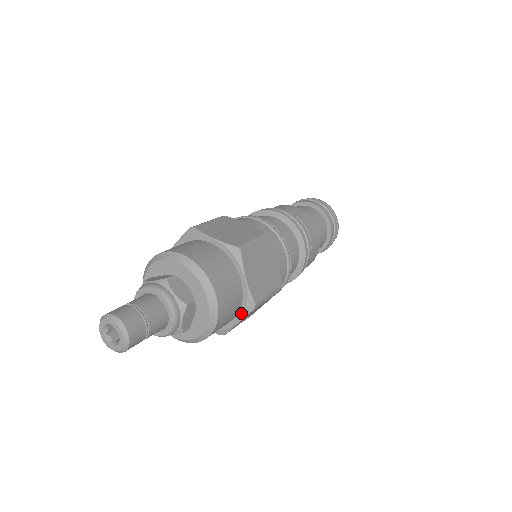
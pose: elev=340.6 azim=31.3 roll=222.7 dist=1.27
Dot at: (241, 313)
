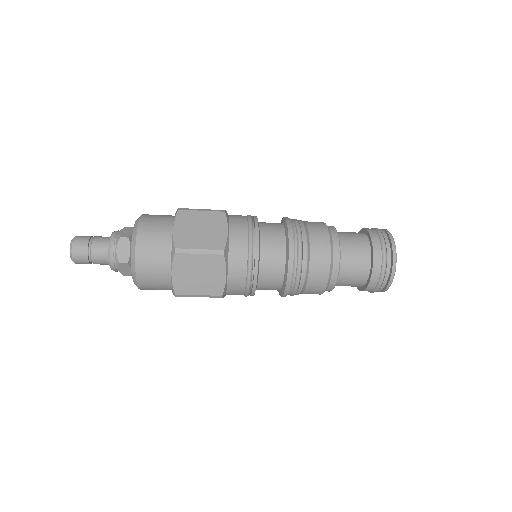
Dot at: (171, 261)
